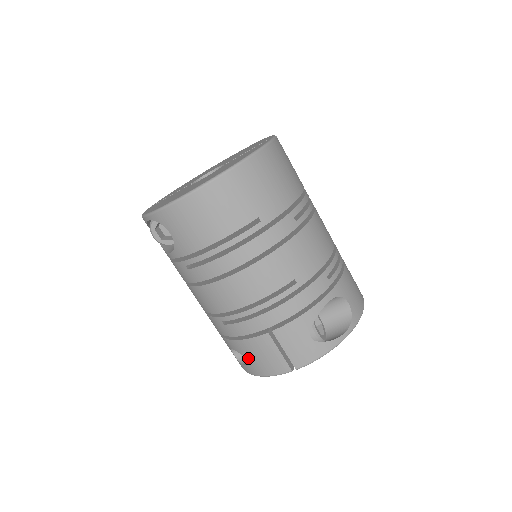
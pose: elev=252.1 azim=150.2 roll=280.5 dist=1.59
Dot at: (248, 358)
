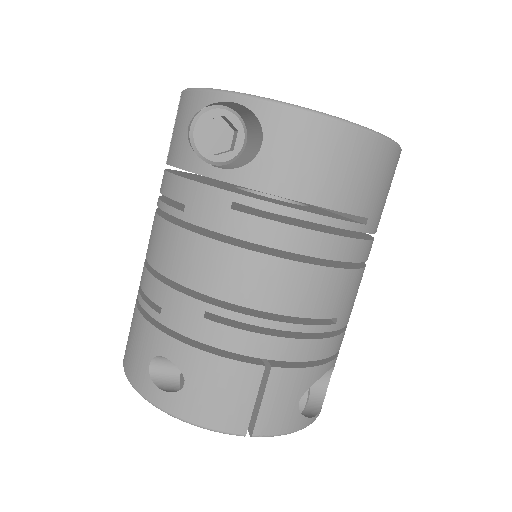
Dot at: (192, 385)
